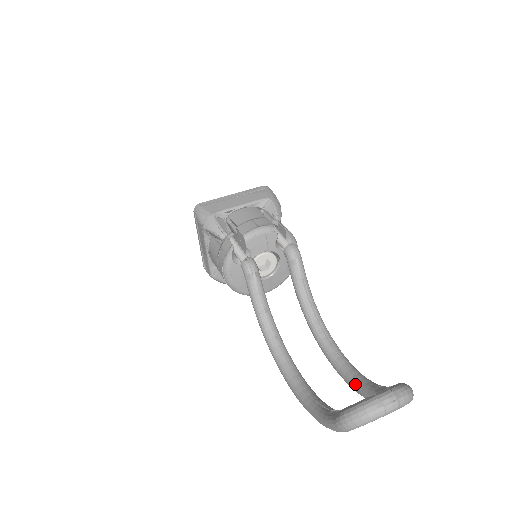
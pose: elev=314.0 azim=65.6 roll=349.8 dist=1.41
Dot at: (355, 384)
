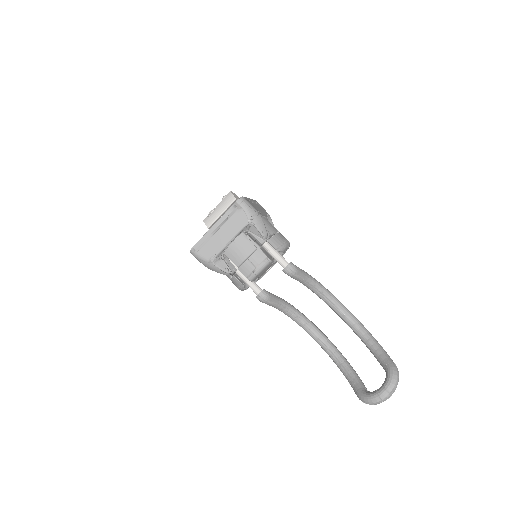
Dot at: occluded
